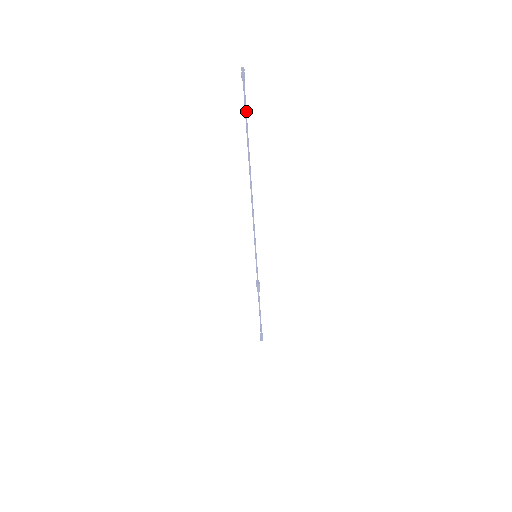
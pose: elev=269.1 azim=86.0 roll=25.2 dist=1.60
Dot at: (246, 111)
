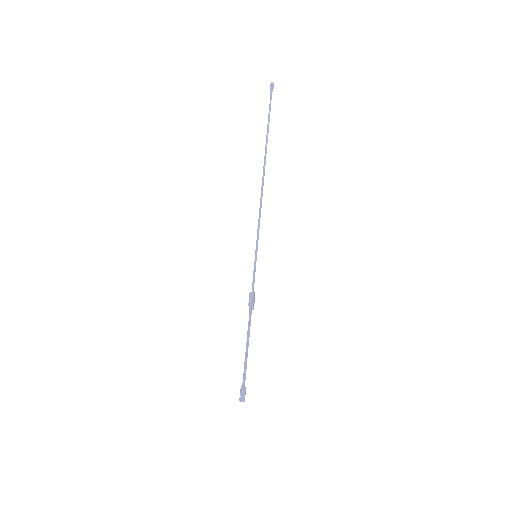
Dot at: occluded
